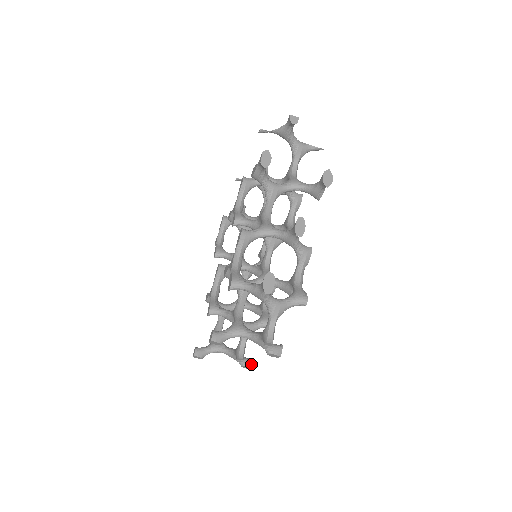
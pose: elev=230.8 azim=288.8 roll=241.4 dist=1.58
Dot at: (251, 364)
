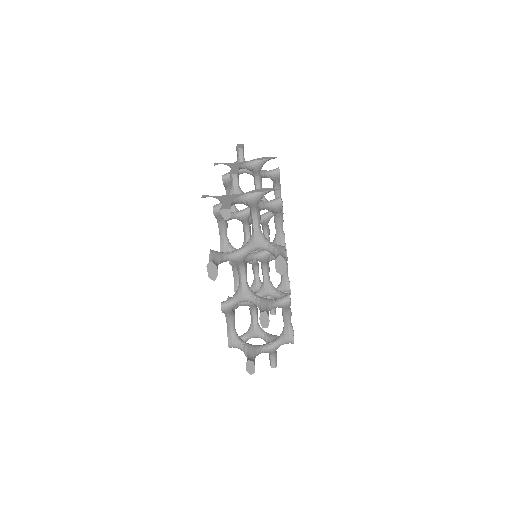
Dot at: occluded
